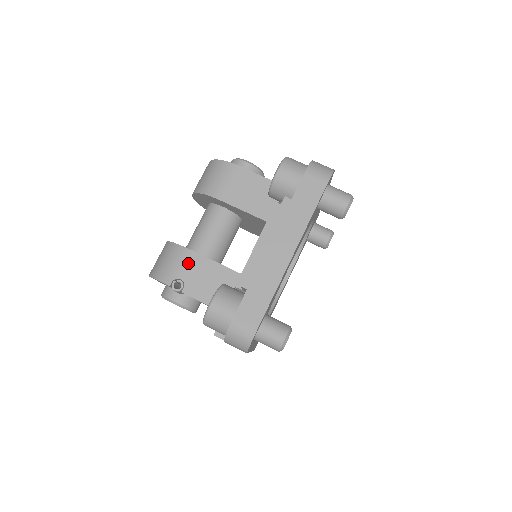
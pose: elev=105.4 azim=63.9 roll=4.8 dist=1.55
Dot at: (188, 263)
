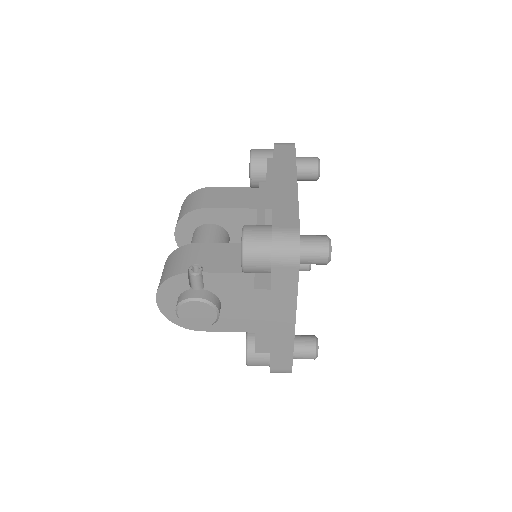
Dot at: (198, 252)
